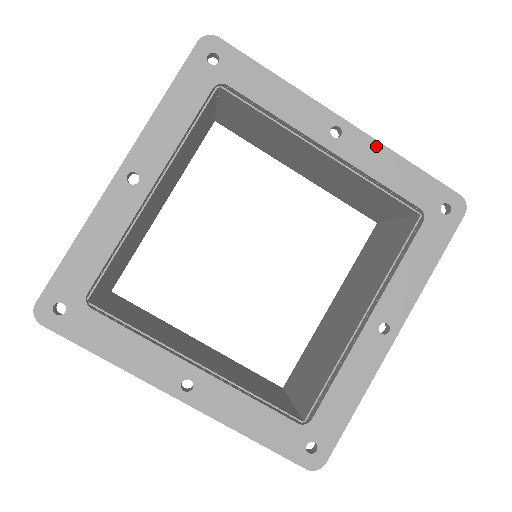
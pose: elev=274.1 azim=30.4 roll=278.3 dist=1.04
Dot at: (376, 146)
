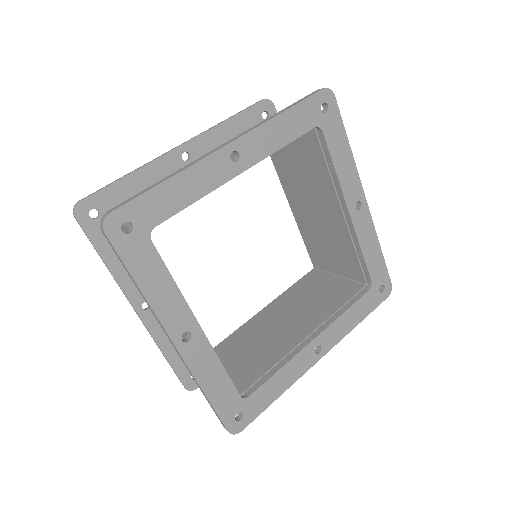
Dot at: (372, 228)
